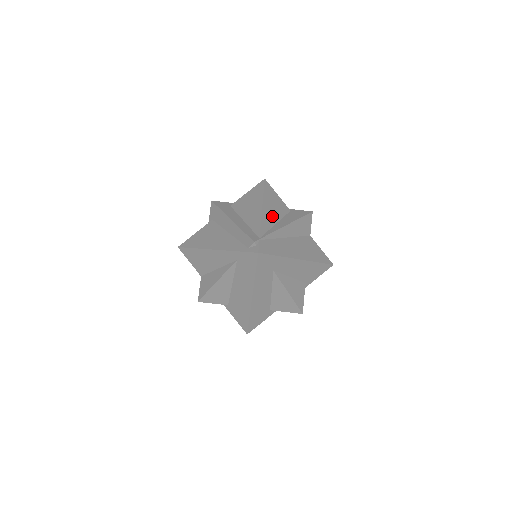
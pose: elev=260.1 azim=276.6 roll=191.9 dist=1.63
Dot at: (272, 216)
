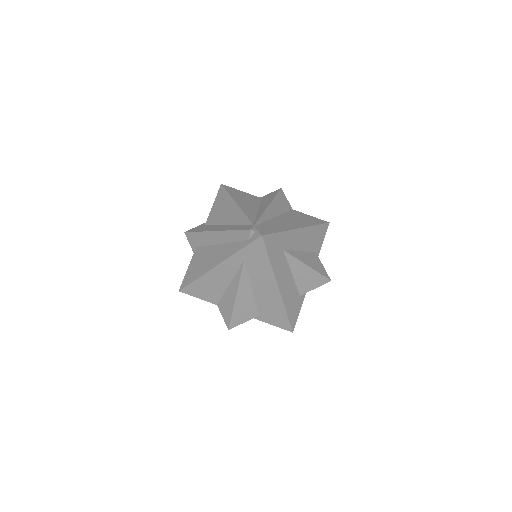
Dot at: (250, 207)
